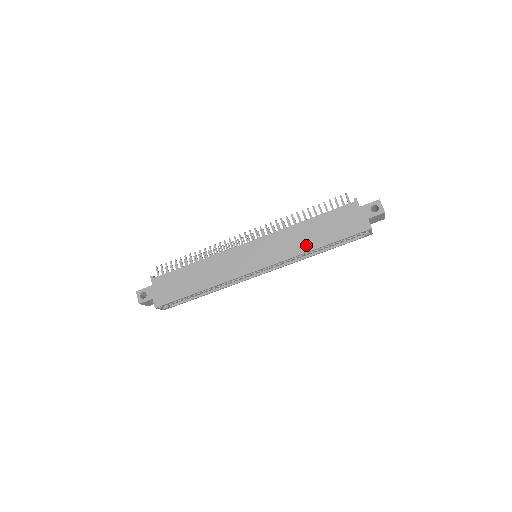
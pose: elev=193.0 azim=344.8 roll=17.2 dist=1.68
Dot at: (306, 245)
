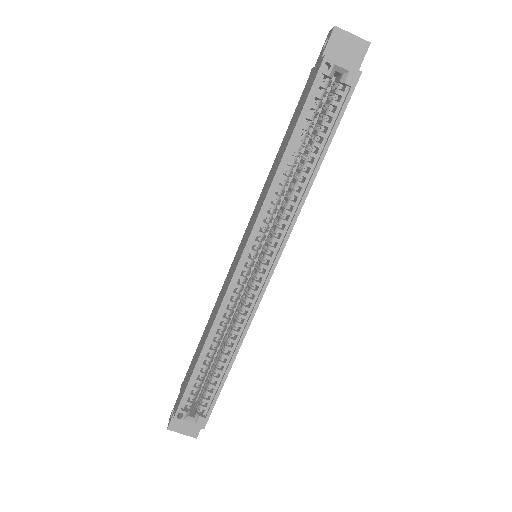
Dot at: (274, 171)
